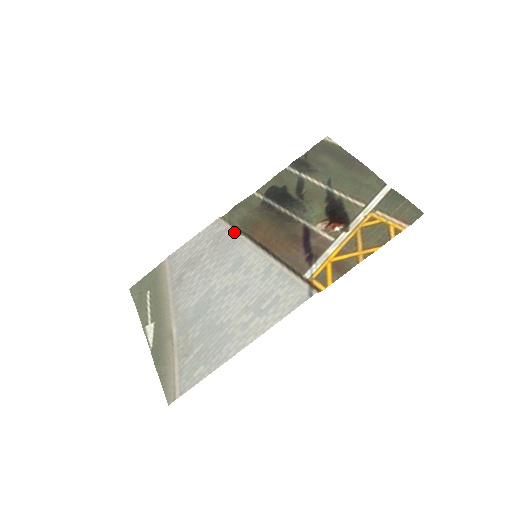
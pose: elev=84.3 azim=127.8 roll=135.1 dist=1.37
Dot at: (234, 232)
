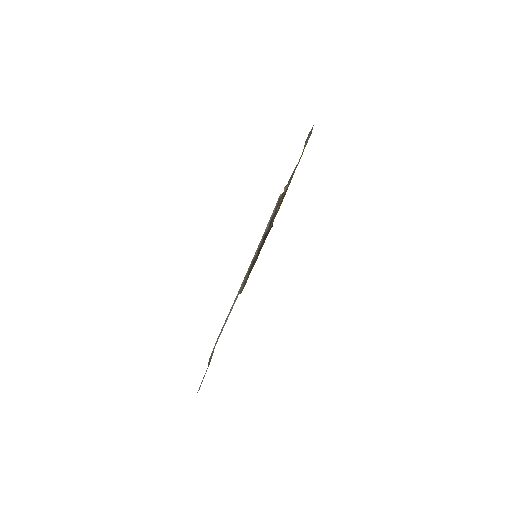
Dot at: (245, 278)
